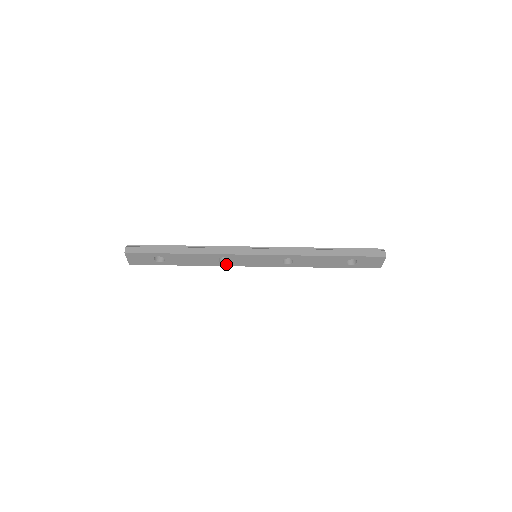
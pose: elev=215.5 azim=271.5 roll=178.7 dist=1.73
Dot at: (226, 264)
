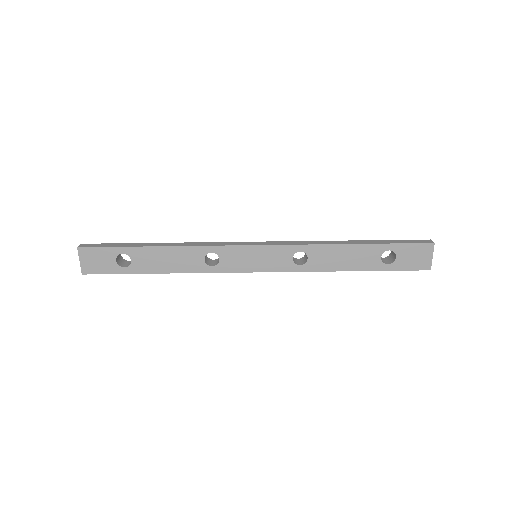
Dot at: (215, 268)
